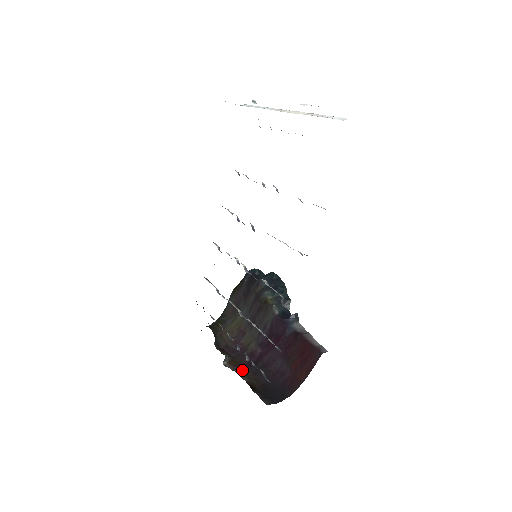
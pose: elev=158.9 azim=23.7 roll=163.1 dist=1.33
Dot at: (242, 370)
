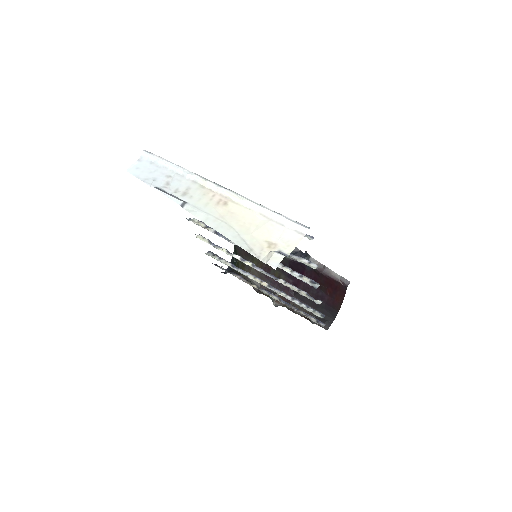
Dot at: (290, 303)
